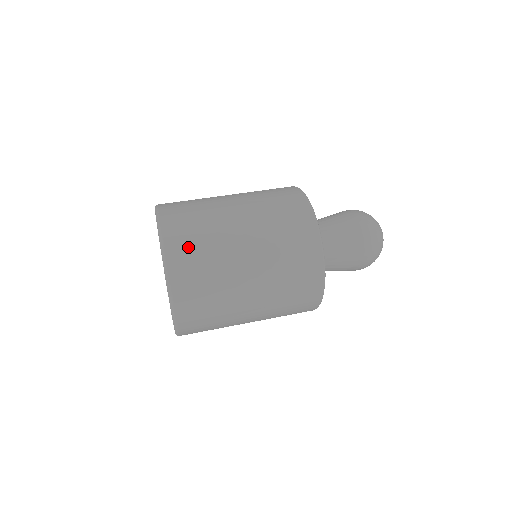
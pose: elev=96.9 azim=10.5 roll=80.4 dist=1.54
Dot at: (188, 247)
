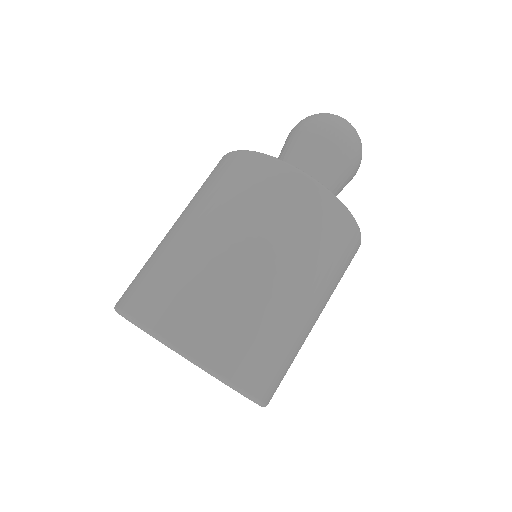
Dot at: (238, 346)
